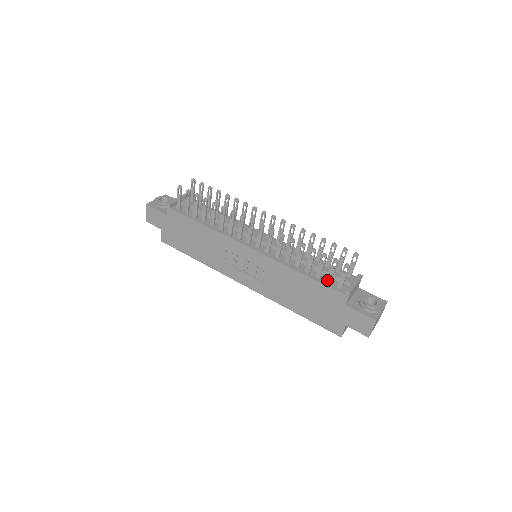
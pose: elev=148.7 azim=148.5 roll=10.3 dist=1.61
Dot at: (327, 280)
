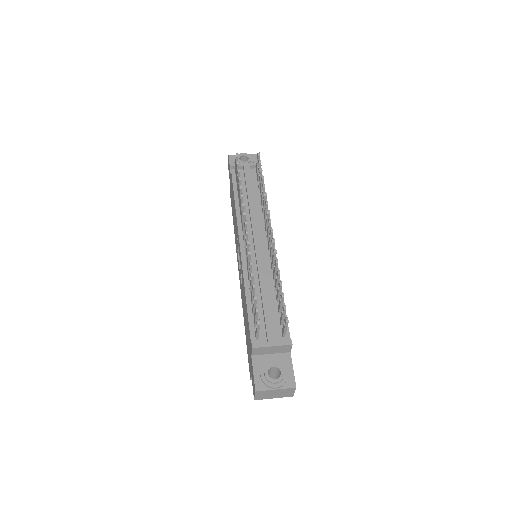
Dot at: occluded
